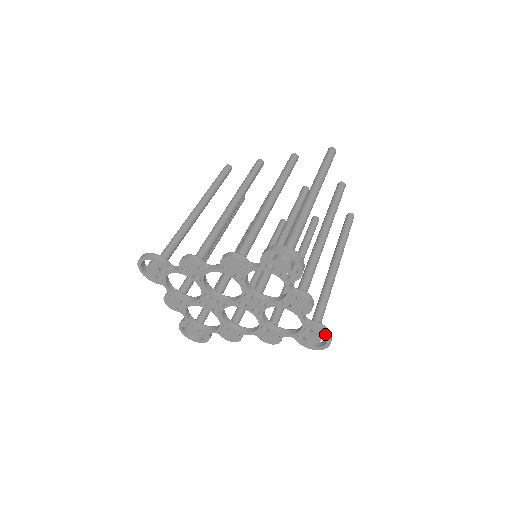
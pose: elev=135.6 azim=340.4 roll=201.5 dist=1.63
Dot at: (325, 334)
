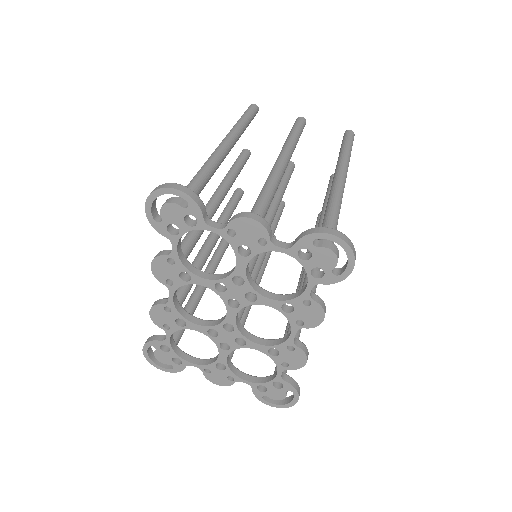
Dot at: (319, 236)
